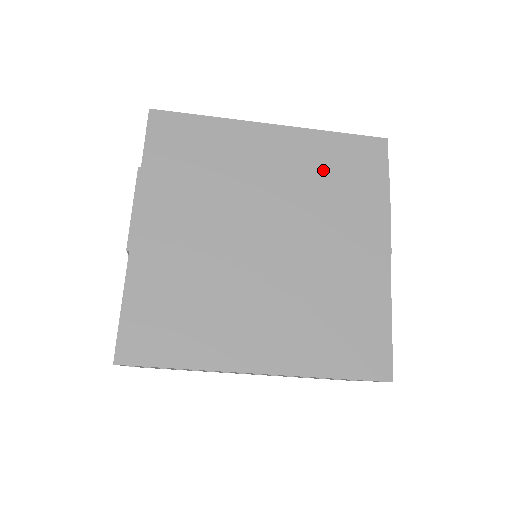
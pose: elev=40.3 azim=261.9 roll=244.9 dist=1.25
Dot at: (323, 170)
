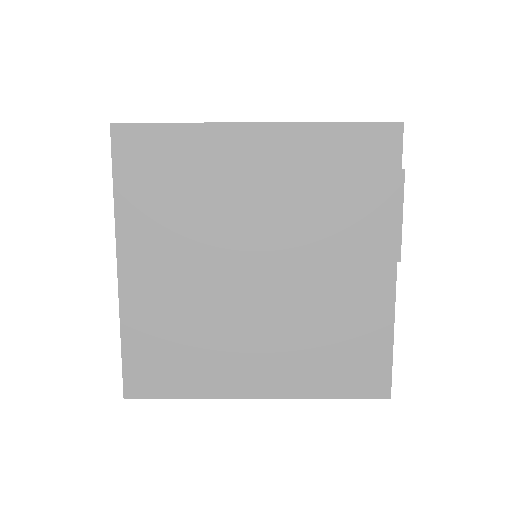
Dot at: (320, 177)
